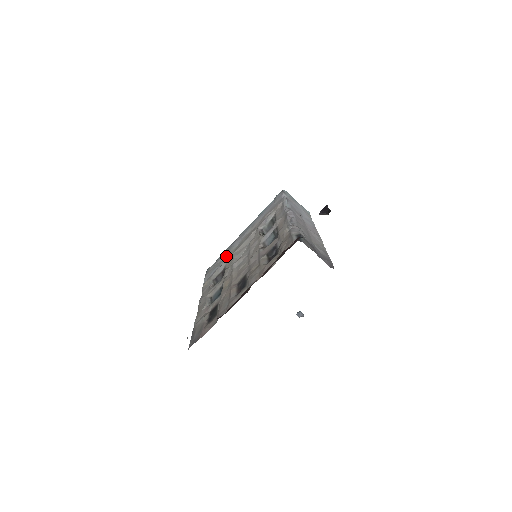
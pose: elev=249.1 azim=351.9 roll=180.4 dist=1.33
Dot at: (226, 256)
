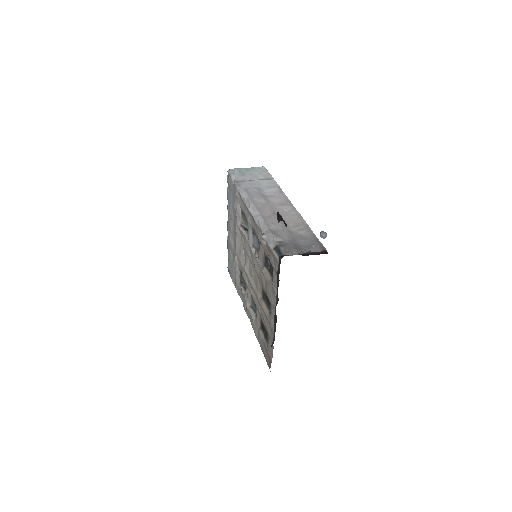
Dot at: (232, 255)
